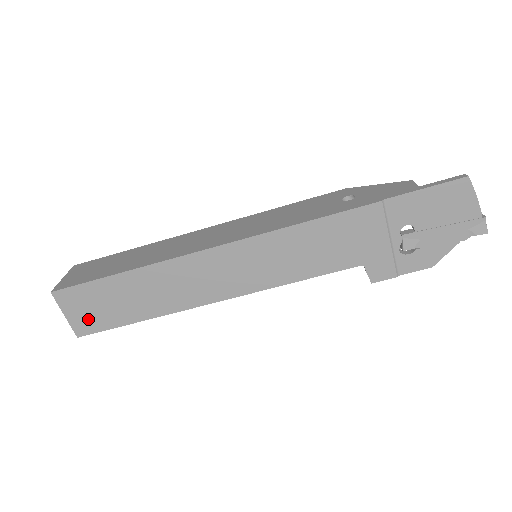
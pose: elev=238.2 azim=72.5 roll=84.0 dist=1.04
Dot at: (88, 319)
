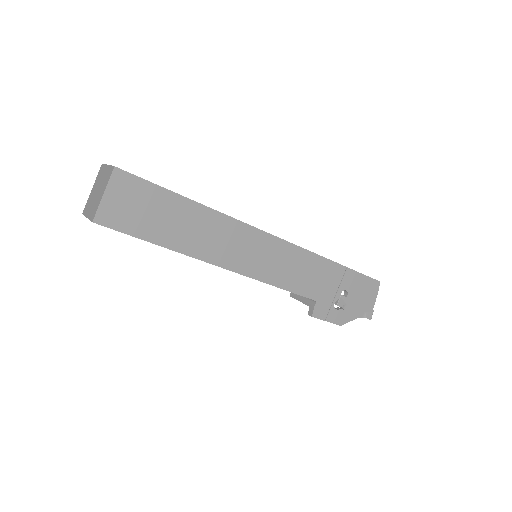
Dot at: (121, 213)
